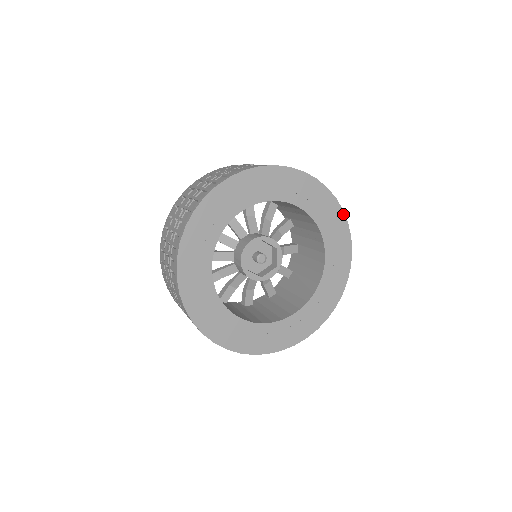
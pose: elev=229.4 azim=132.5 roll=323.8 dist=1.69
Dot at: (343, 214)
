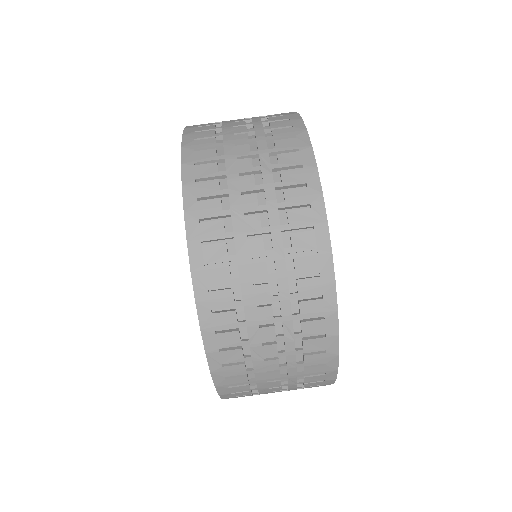
Dot at: occluded
